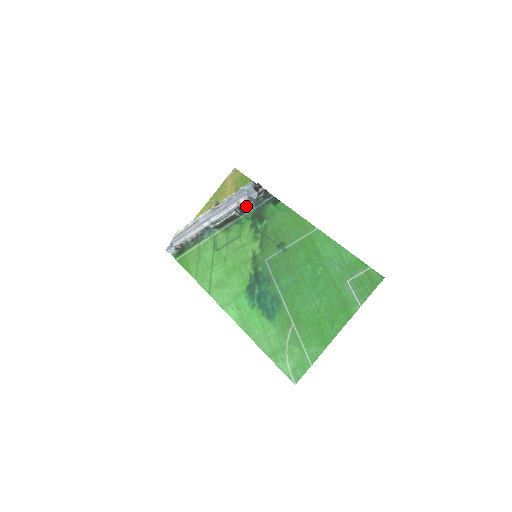
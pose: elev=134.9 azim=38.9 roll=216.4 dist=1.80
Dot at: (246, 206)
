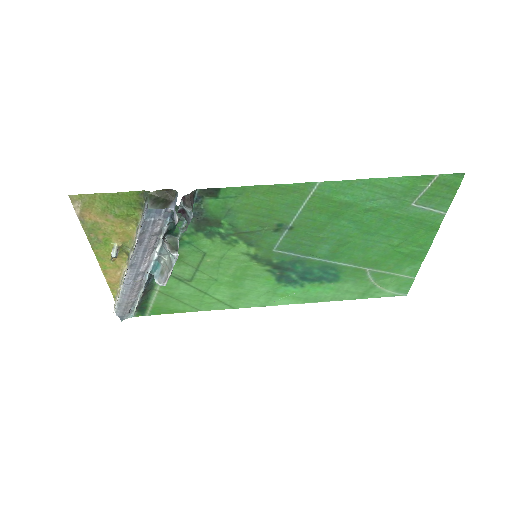
Dot at: (172, 228)
